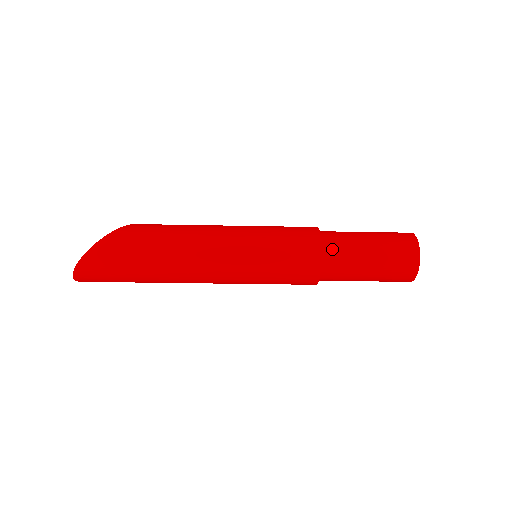
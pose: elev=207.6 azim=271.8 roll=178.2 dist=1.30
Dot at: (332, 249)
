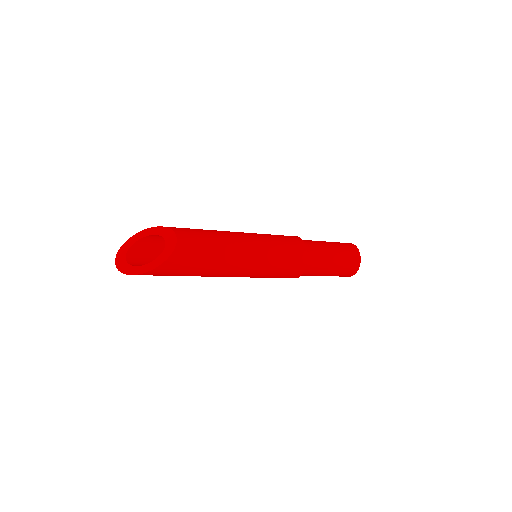
Dot at: (305, 274)
